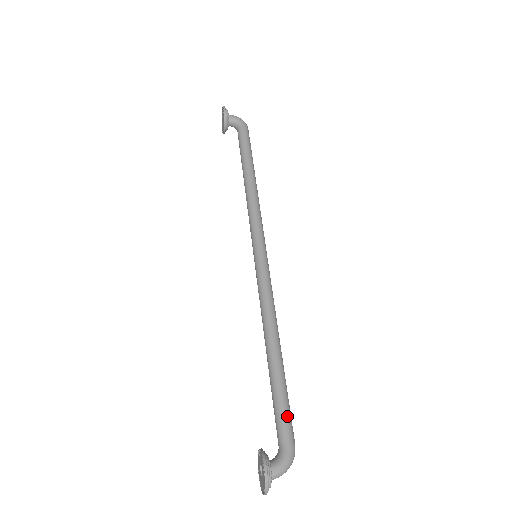
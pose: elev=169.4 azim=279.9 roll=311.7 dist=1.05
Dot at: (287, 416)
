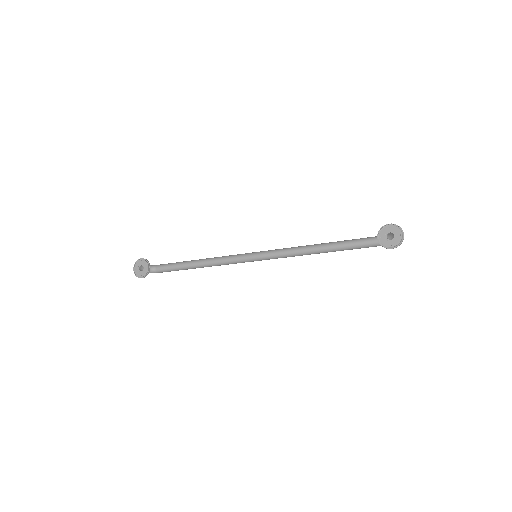
Dot at: occluded
